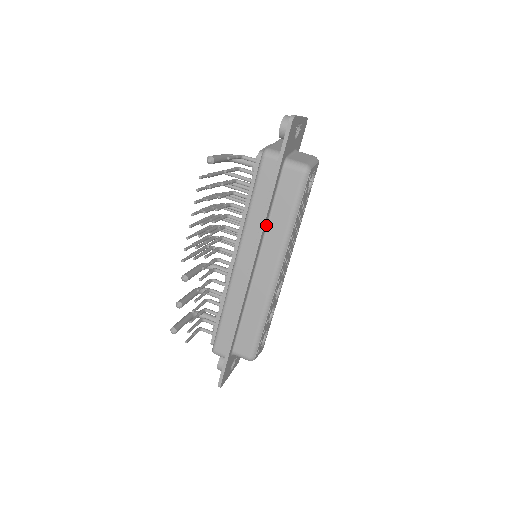
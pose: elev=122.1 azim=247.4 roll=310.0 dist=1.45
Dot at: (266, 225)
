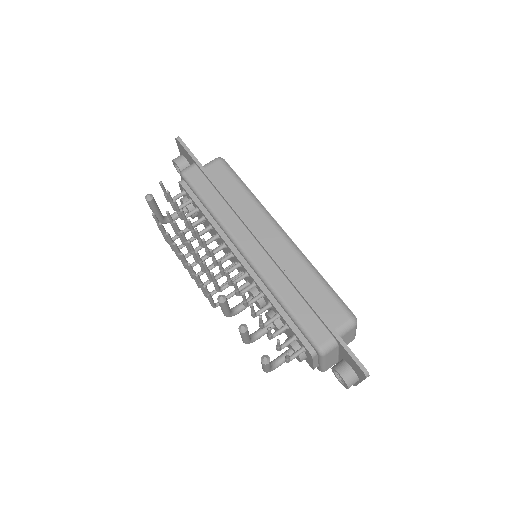
Dot at: occluded
